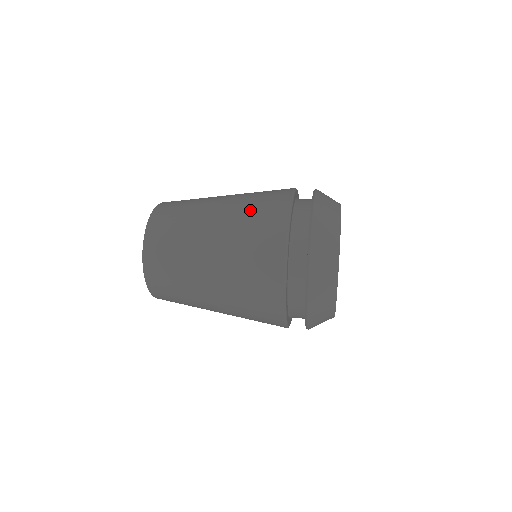
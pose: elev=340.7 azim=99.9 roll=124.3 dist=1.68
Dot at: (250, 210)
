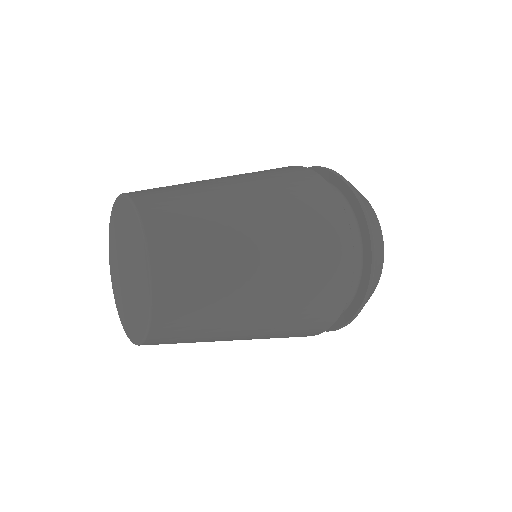
Dot at: (278, 181)
